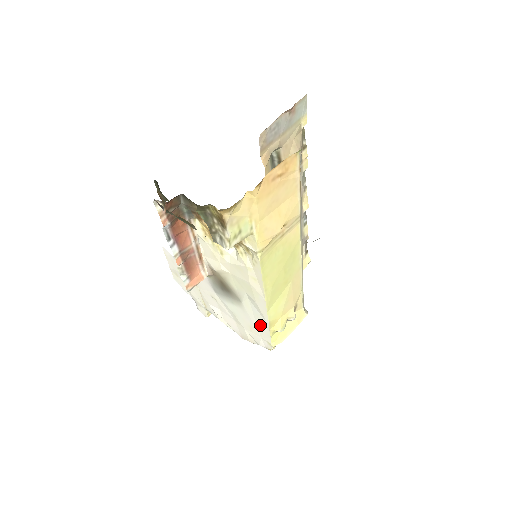
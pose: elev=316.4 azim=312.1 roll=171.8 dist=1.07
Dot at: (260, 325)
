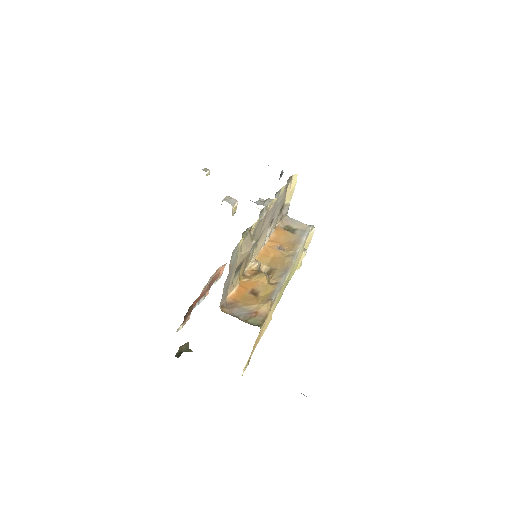
Dot at: occluded
